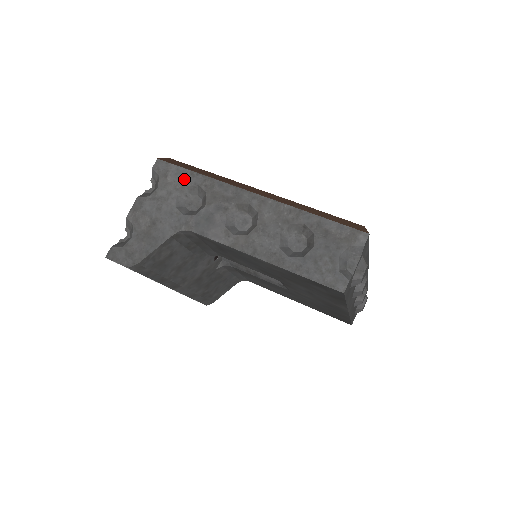
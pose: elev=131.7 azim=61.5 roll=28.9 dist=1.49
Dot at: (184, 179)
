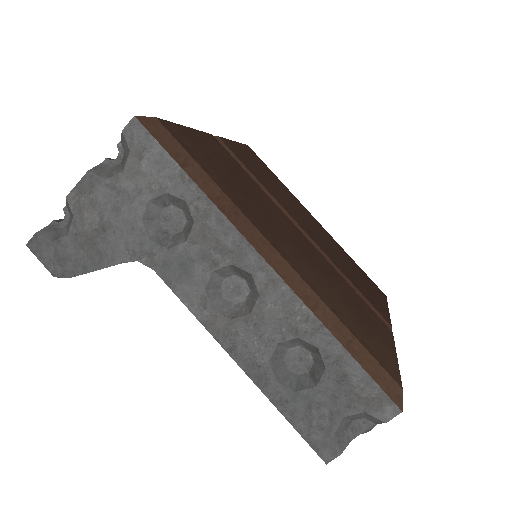
Dot at: (167, 178)
